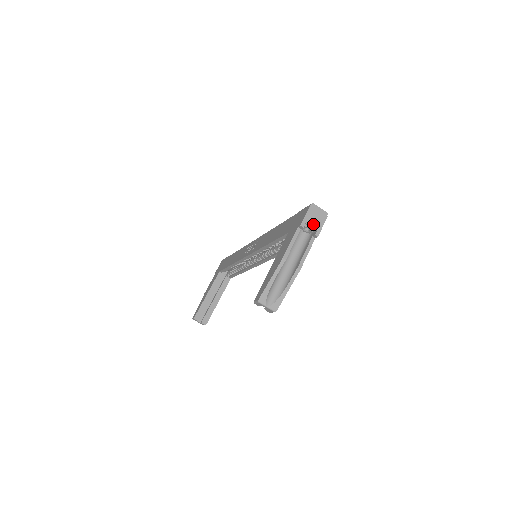
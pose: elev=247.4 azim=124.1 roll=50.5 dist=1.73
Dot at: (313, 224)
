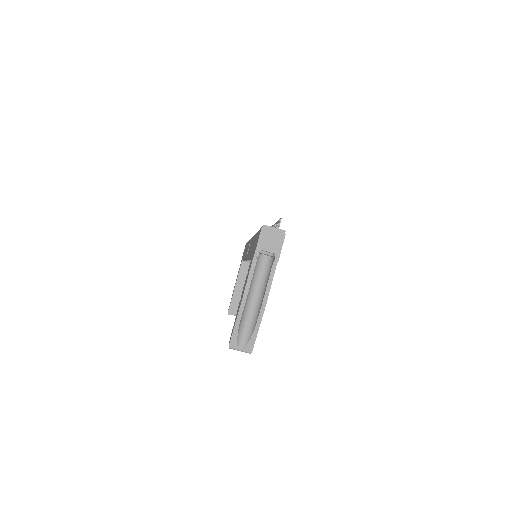
Dot at: (269, 250)
